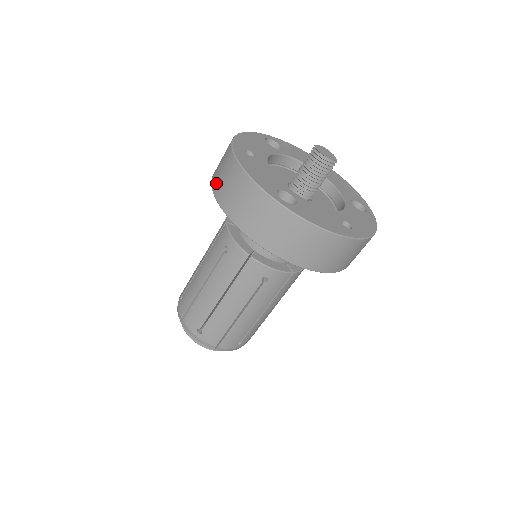
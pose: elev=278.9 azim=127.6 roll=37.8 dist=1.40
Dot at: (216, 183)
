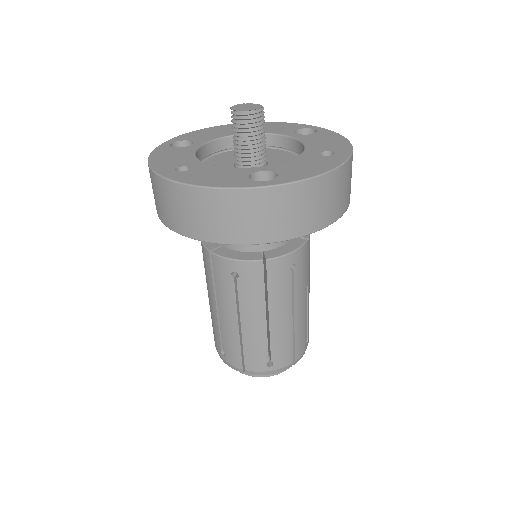
Dot at: (178, 225)
